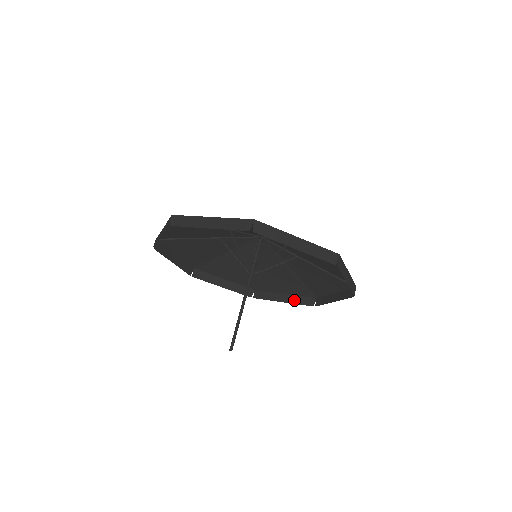
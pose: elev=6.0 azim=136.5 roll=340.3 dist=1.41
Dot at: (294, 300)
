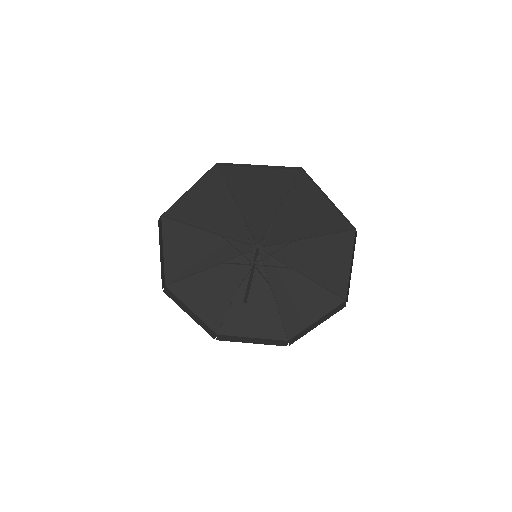
Dot at: (327, 317)
